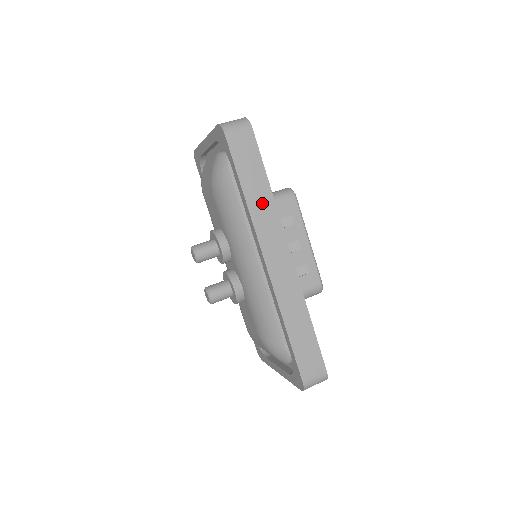
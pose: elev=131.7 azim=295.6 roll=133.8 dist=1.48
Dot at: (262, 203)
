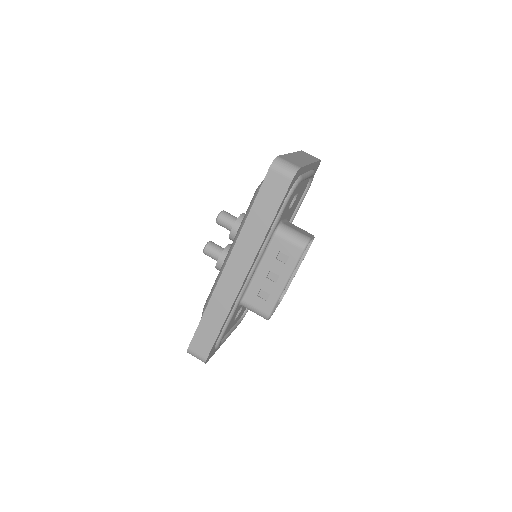
Dot at: (255, 232)
